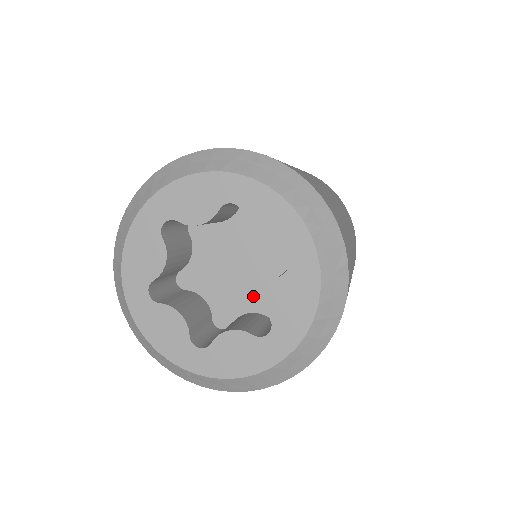
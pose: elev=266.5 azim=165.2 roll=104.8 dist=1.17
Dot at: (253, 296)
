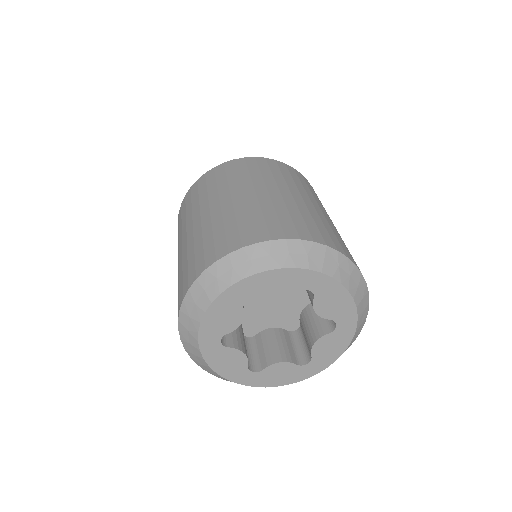
Dot at: (296, 301)
